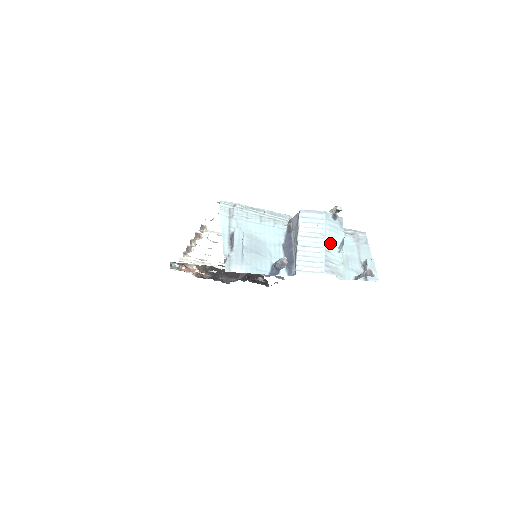
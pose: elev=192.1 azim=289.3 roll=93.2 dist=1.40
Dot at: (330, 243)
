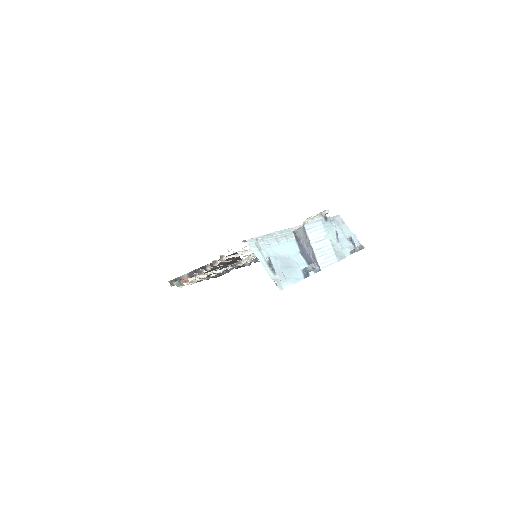
Dot at: (332, 239)
